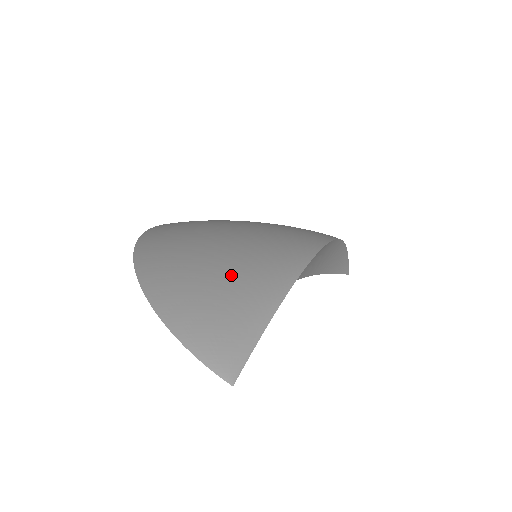
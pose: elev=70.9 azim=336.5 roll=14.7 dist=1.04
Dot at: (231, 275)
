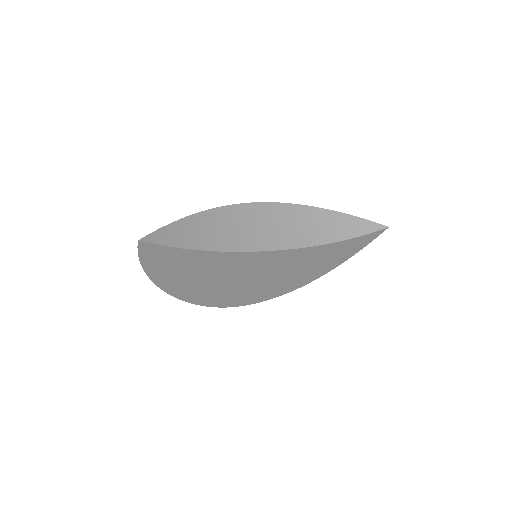
Dot at: occluded
